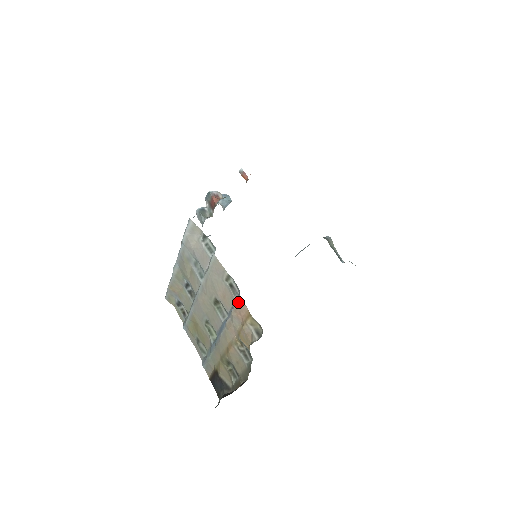
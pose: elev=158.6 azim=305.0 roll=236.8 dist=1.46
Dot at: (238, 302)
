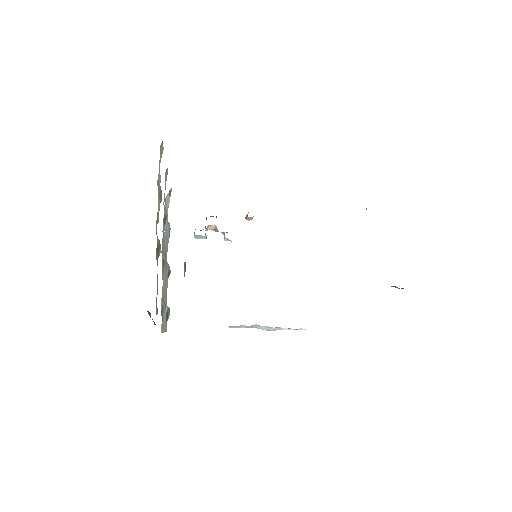
Dot at: occluded
